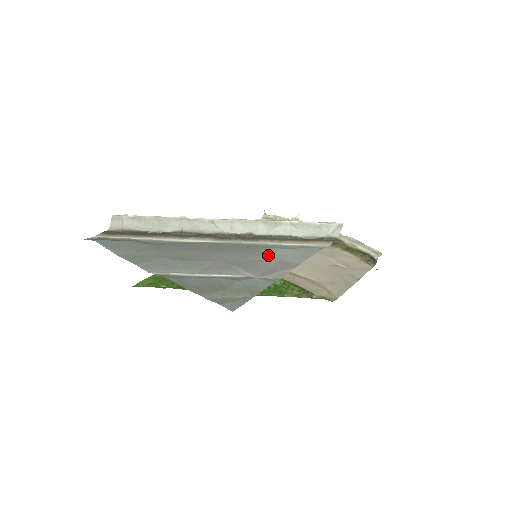
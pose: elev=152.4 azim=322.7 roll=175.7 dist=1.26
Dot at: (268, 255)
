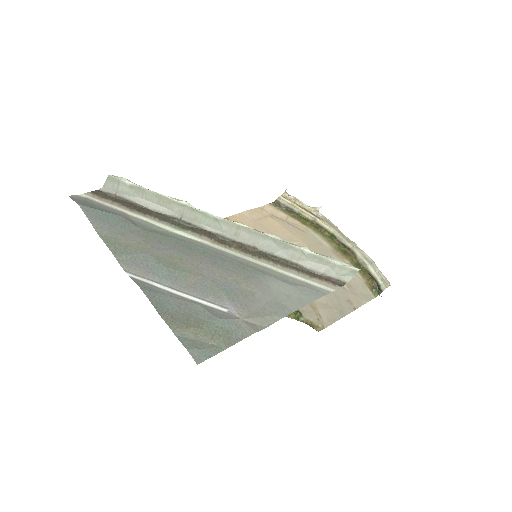
Dot at: (263, 287)
